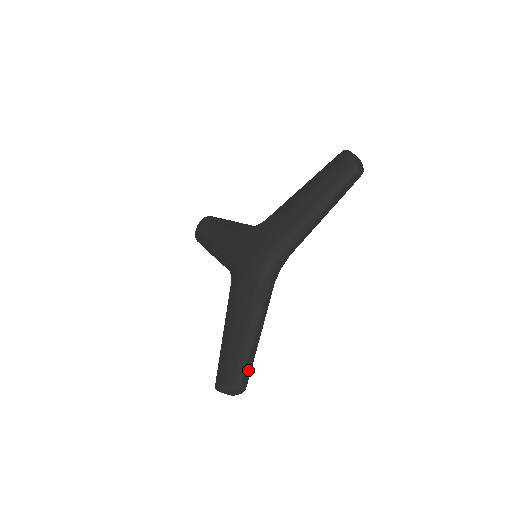
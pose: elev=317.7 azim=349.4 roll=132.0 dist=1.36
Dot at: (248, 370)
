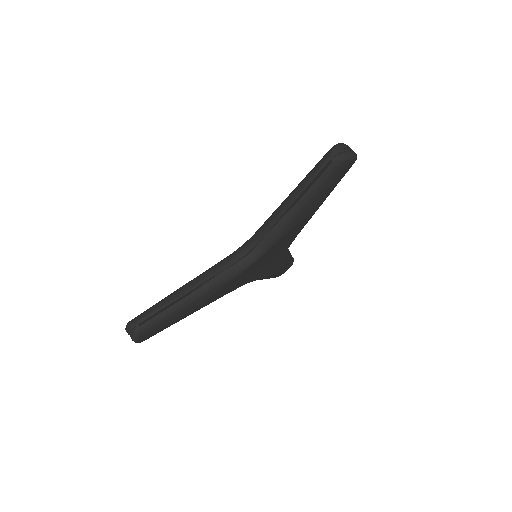
Dot at: (154, 320)
